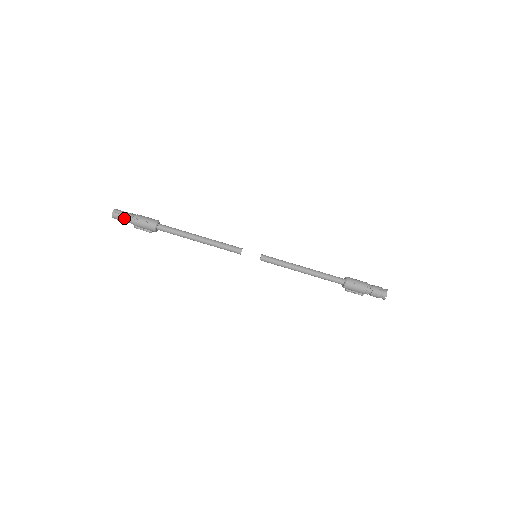
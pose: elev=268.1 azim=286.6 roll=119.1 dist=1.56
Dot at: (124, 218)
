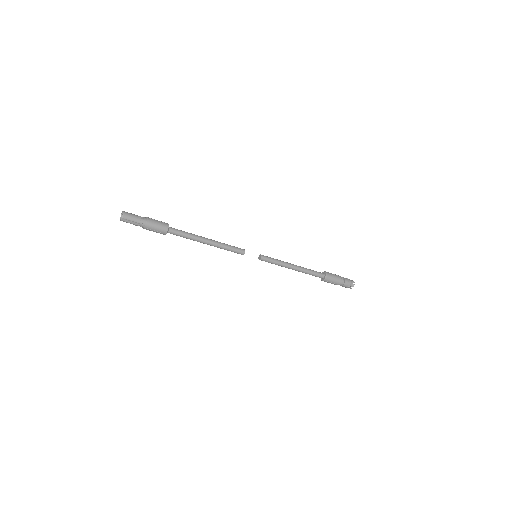
Dot at: (133, 224)
